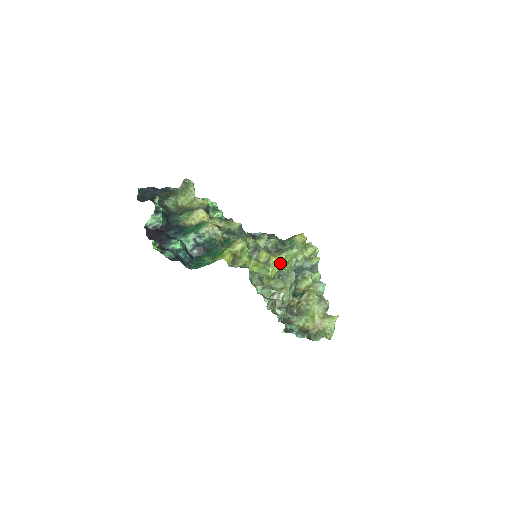
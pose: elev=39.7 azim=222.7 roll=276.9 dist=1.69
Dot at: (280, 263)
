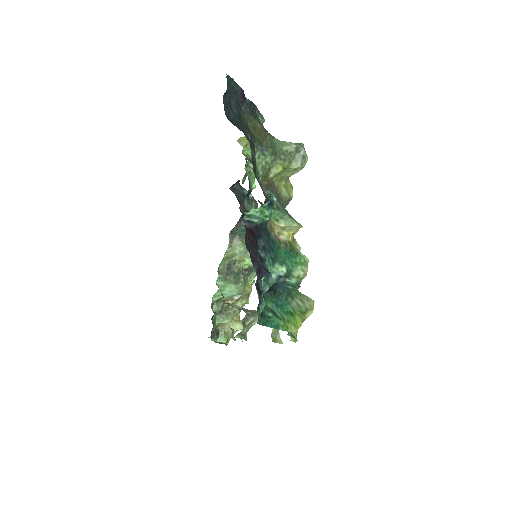
Dot at: occluded
